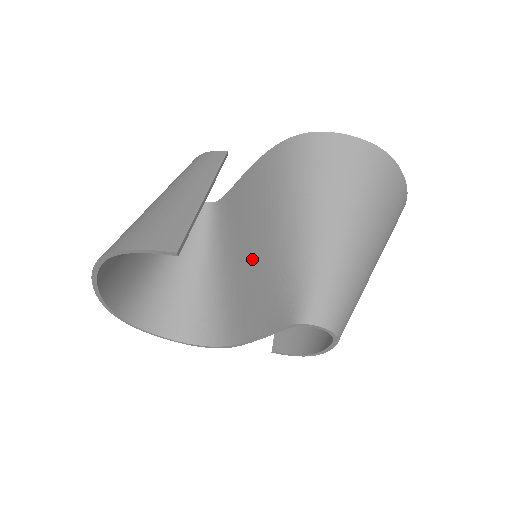
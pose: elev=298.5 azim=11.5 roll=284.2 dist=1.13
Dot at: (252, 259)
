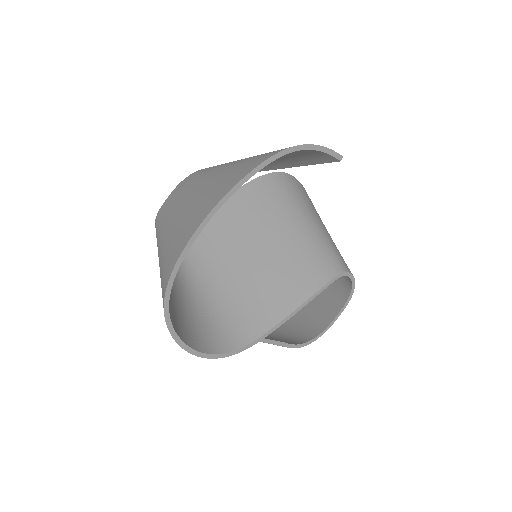
Dot at: (260, 254)
